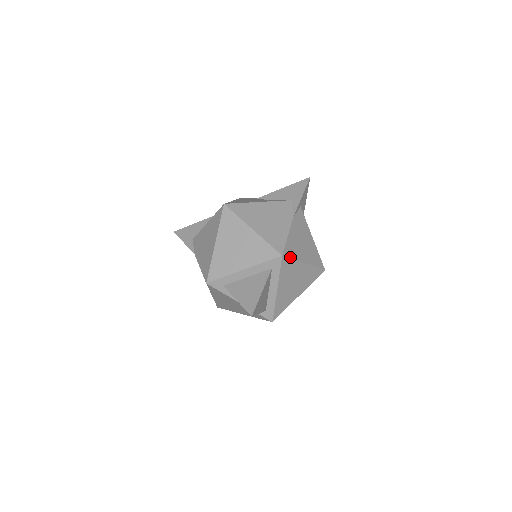
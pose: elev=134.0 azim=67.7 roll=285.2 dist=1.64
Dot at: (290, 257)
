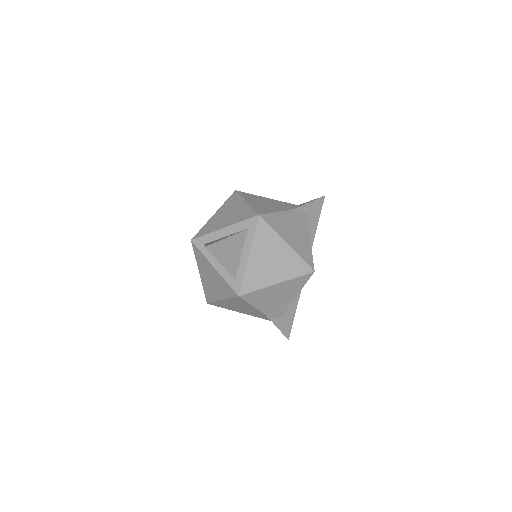
Dot at: (269, 224)
